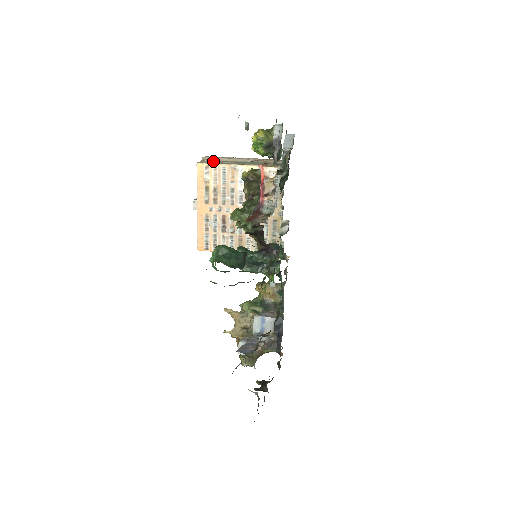
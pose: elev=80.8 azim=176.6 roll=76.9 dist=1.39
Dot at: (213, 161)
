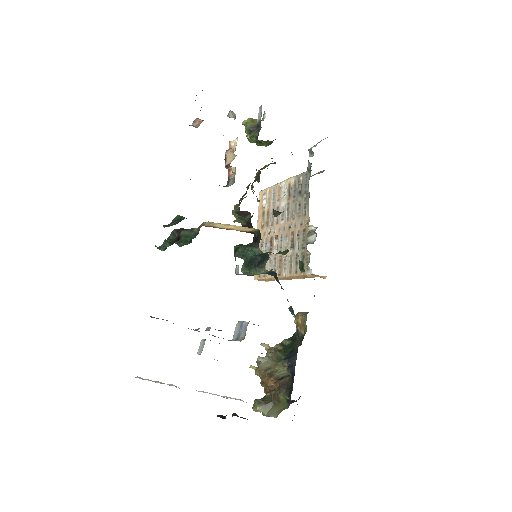
Dot at: occluded
